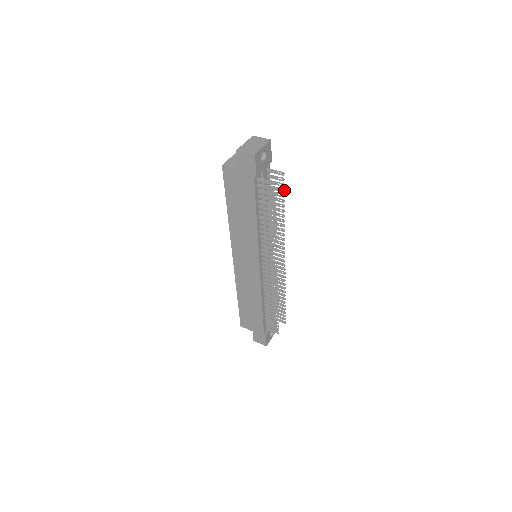
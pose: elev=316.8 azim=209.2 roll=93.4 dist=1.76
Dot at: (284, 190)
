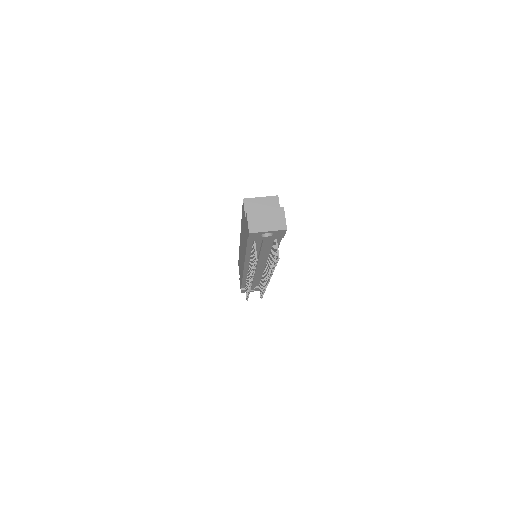
Dot at: occluded
